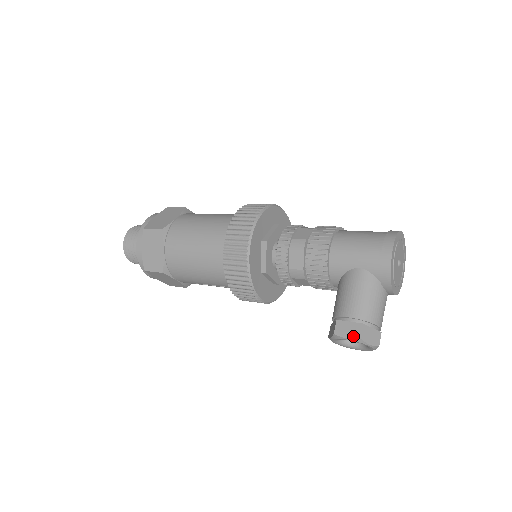
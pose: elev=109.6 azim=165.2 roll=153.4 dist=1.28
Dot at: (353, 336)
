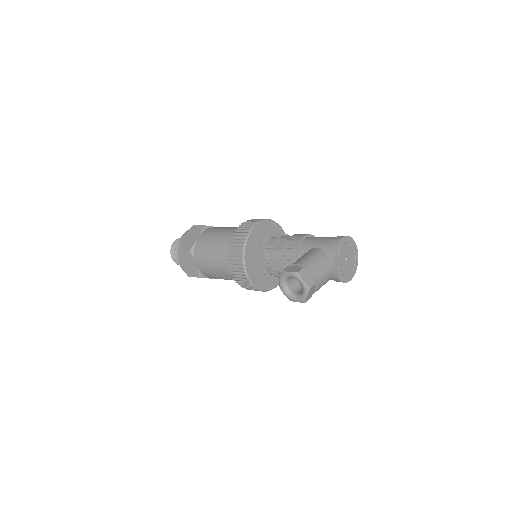
Dot at: (294, 271)
